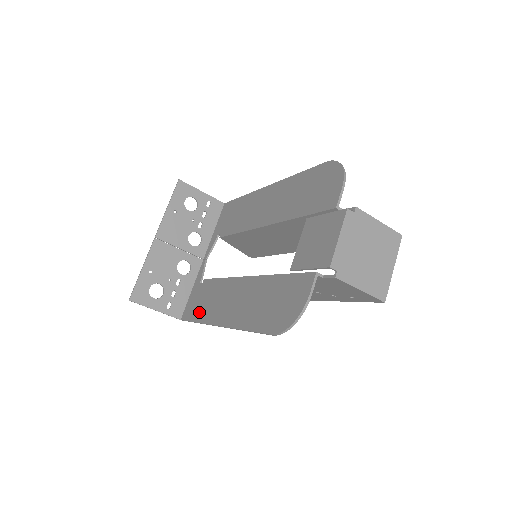
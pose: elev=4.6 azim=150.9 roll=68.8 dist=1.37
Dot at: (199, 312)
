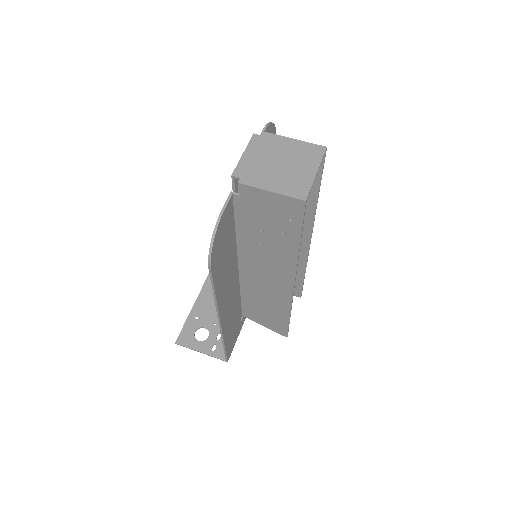
Dot at: occluded
